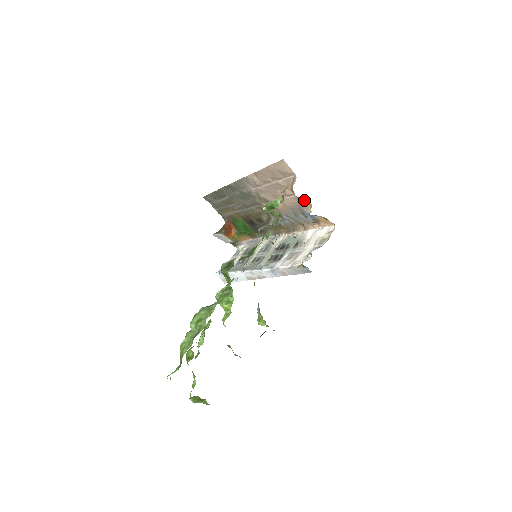
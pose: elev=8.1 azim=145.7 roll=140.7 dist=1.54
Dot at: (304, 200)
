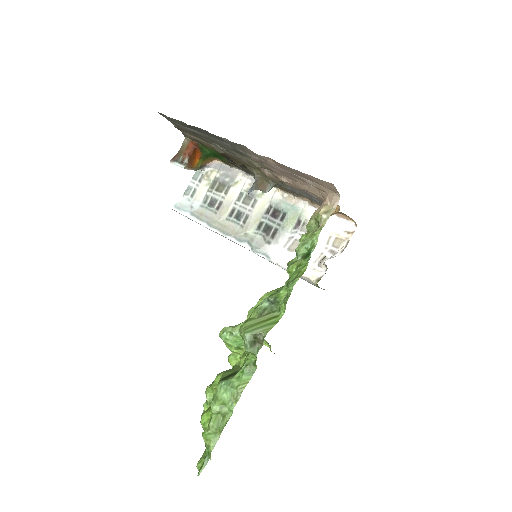
Dot at: occluded
